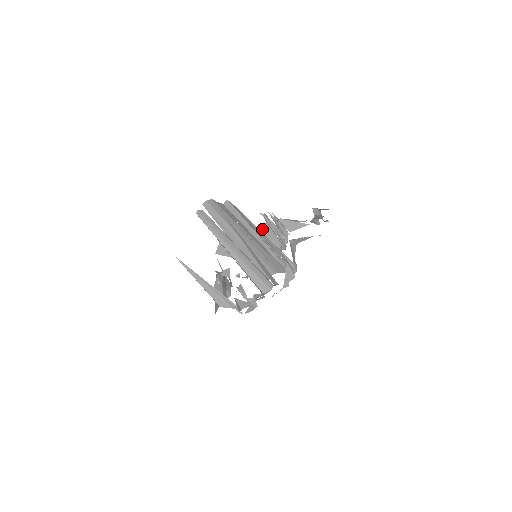
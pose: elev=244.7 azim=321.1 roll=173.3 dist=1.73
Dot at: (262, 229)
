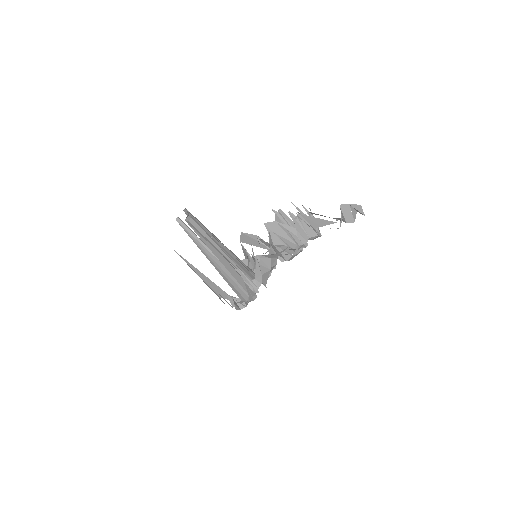
Dot at: (270, 228)
